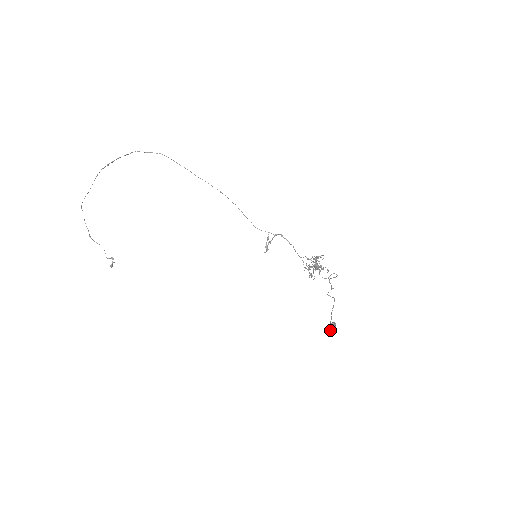
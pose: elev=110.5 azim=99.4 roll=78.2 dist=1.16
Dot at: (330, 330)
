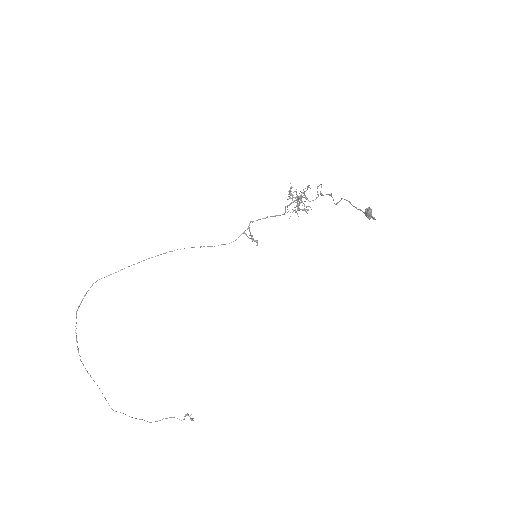
Dot at: (371, 215)
